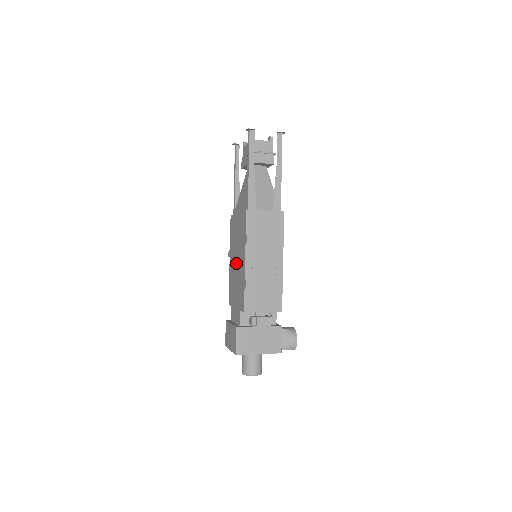
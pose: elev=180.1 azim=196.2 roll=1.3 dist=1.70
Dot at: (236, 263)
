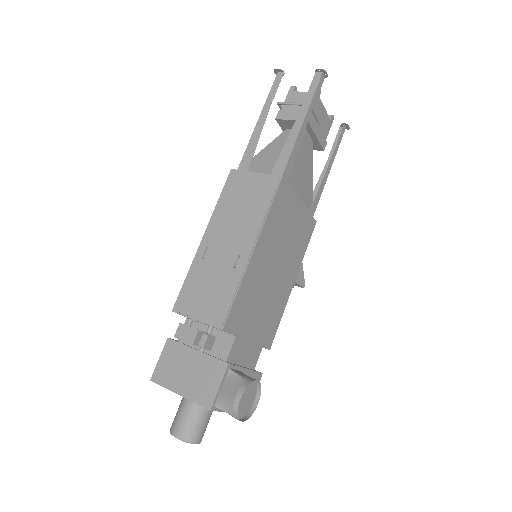
Dot at: occluded
